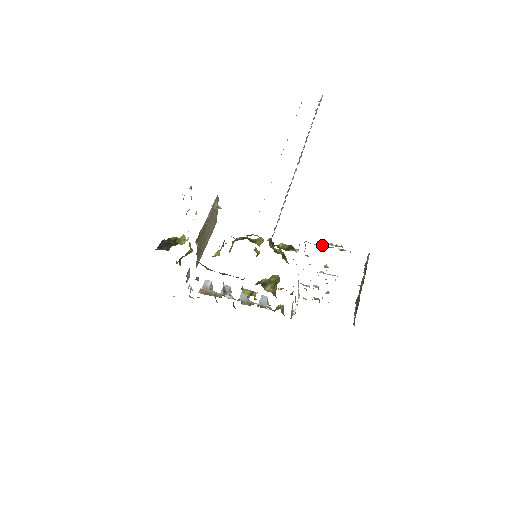
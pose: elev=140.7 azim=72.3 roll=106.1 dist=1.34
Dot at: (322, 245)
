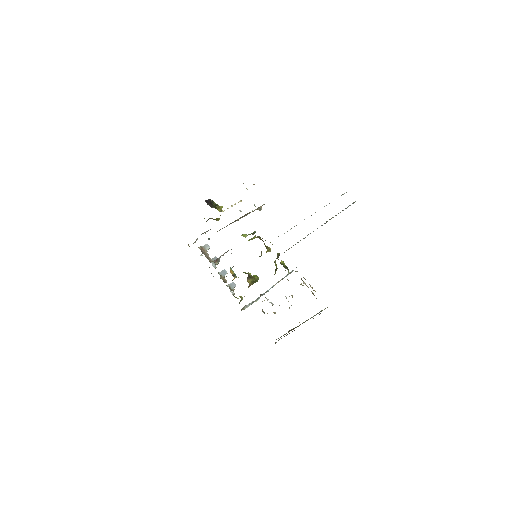
Dot at: occluded
